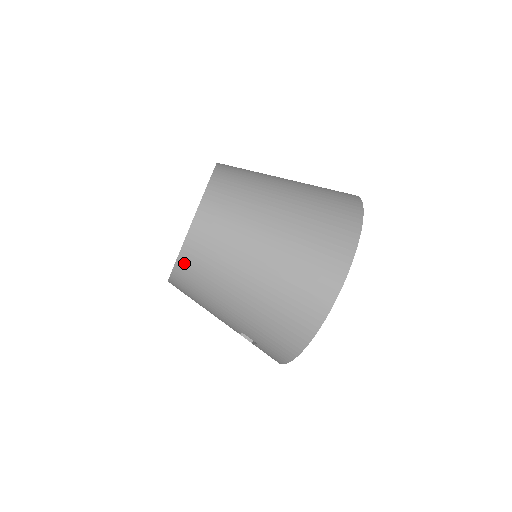
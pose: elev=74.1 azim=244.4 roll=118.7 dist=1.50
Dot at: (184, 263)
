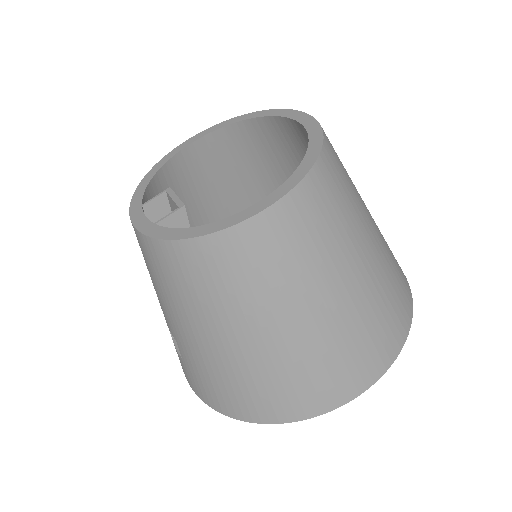
Dot at: (182, 252)
